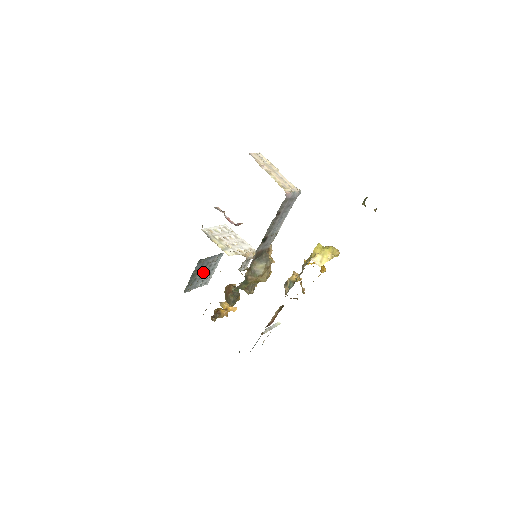
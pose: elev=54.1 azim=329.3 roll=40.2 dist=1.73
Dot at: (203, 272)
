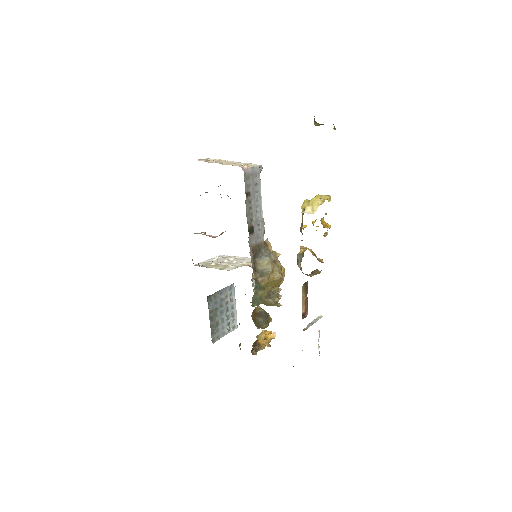
Dot at: (222, 313)
